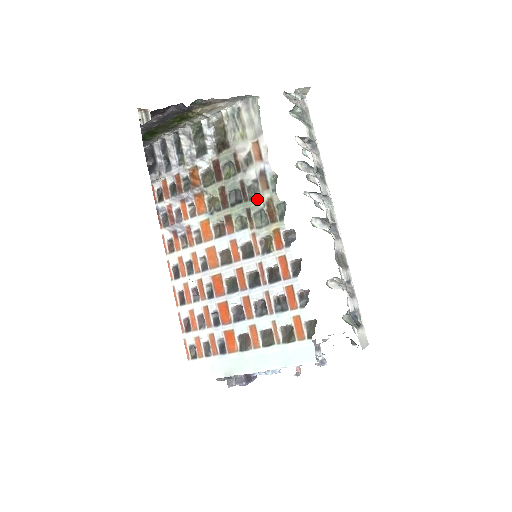
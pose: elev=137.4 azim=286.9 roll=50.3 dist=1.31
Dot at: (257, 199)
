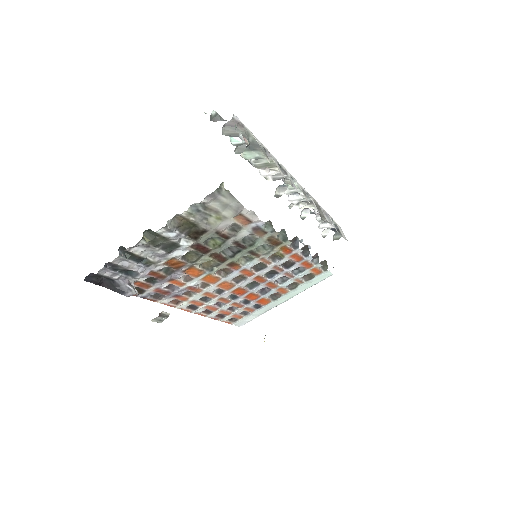
Dot at: (257, 243)
